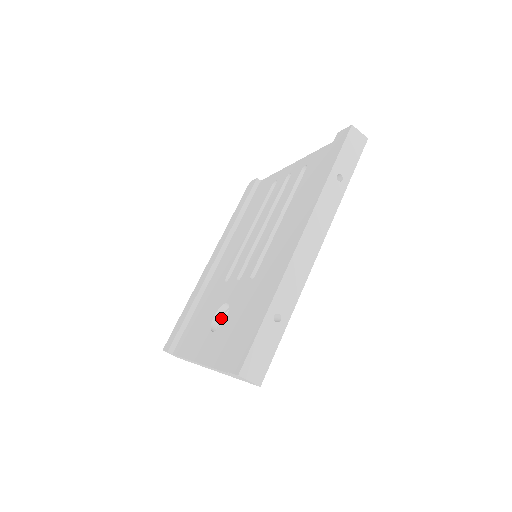
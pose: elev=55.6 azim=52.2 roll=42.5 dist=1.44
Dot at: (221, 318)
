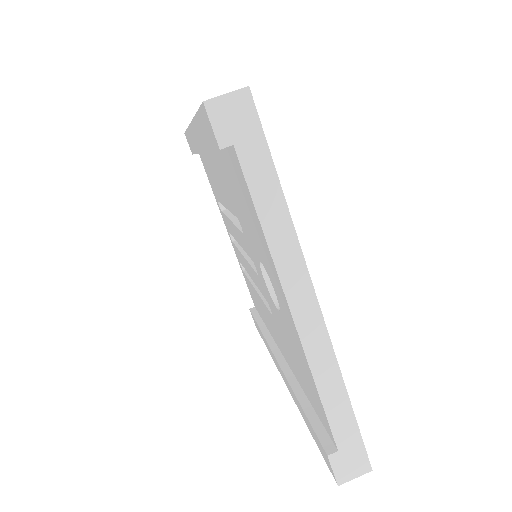
Dot at: occluded
